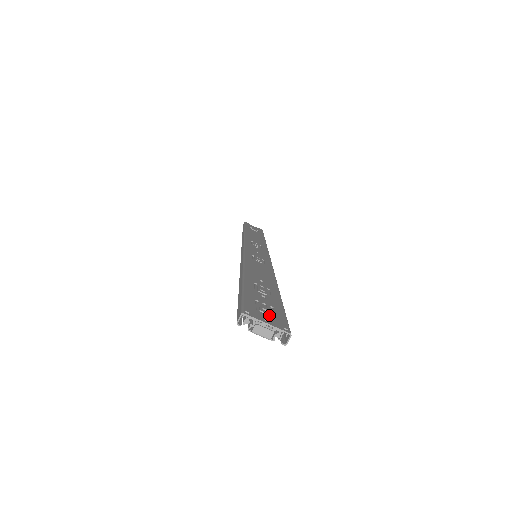
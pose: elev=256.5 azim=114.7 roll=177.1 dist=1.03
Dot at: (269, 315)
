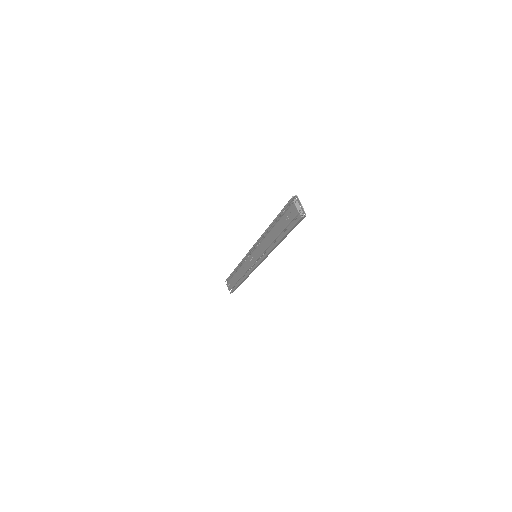
Dot at: occluded
